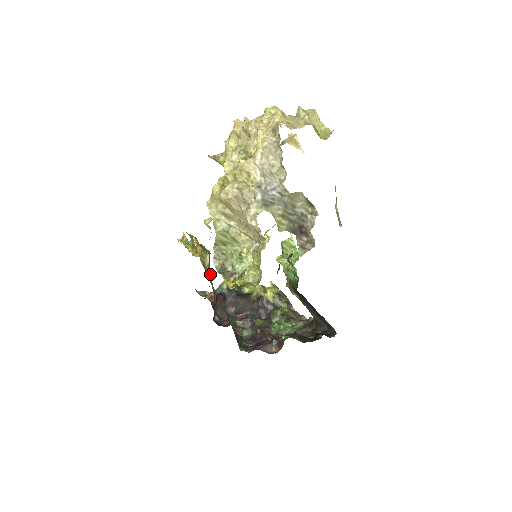
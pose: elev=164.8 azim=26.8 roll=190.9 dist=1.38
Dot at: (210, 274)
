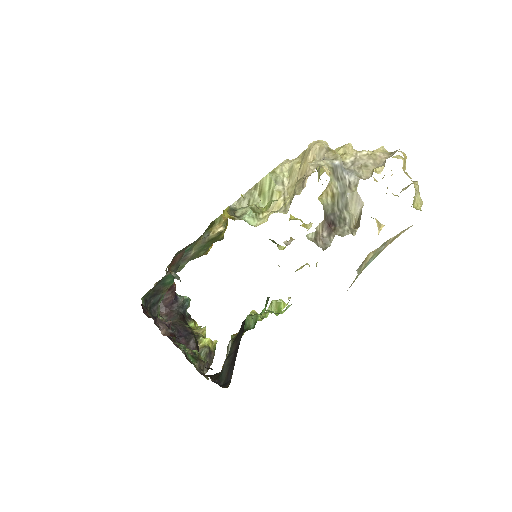
Dot at: (203, 244)
